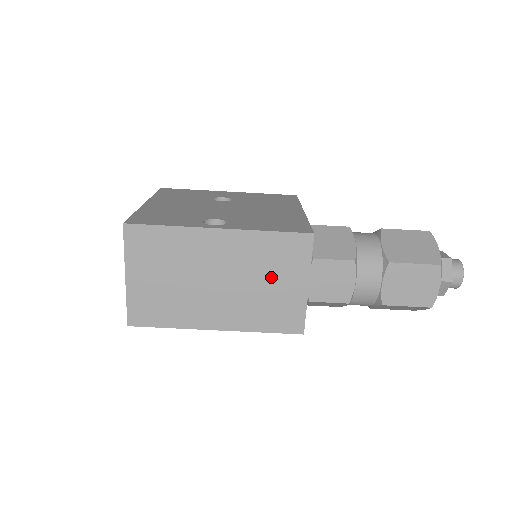
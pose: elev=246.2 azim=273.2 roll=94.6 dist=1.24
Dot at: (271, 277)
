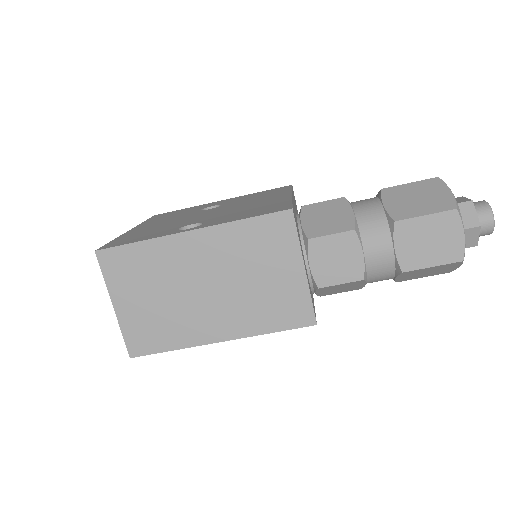
Dot at: (261, 269)
